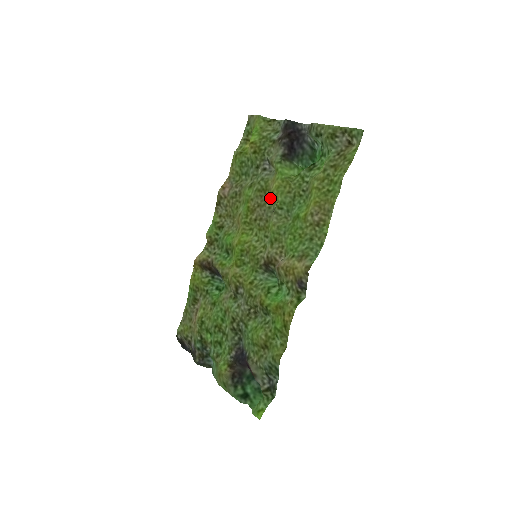
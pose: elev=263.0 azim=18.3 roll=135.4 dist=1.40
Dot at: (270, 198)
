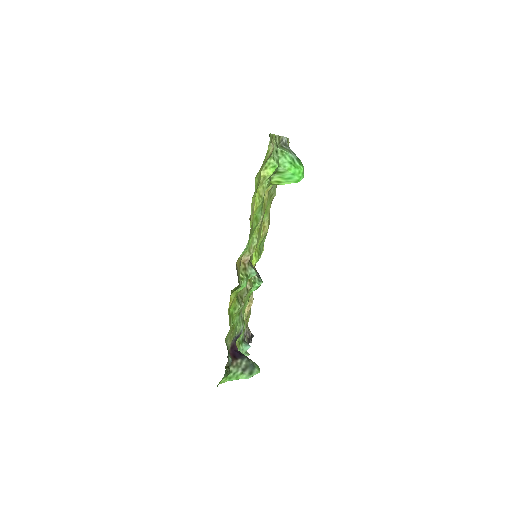
Dot at: (265, 206)
